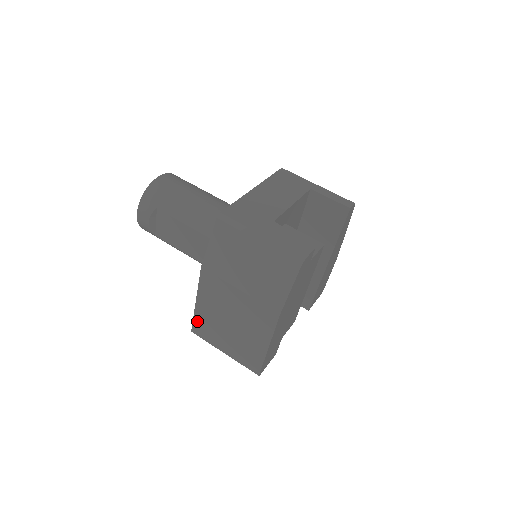
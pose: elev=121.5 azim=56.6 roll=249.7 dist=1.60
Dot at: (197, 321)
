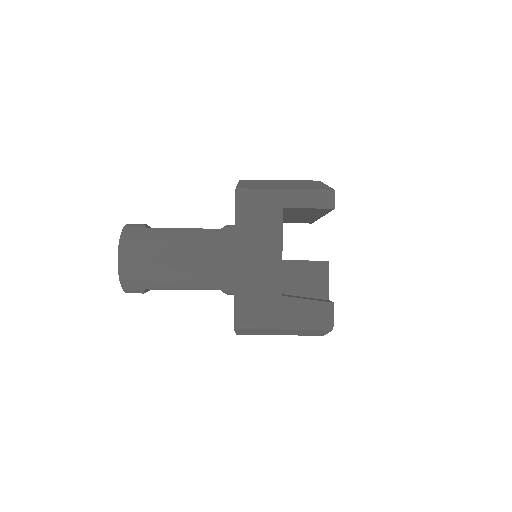
Dot at: occluded
